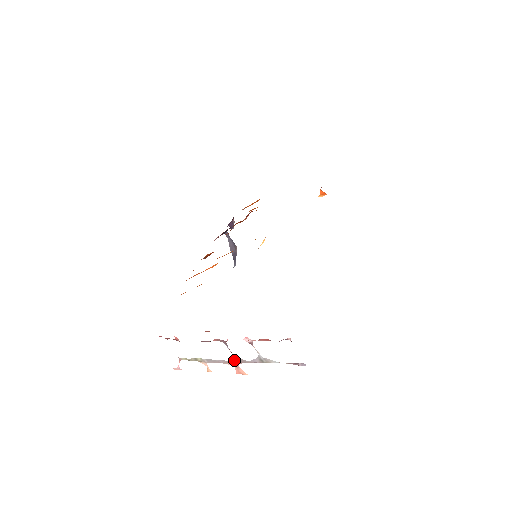
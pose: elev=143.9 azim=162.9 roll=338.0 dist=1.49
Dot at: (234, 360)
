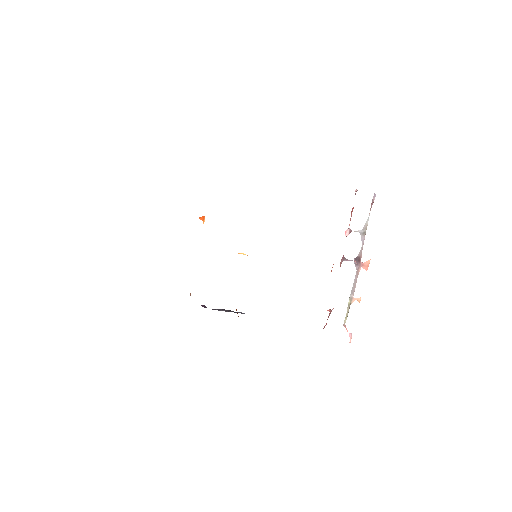
Dot at: (358, 263)
